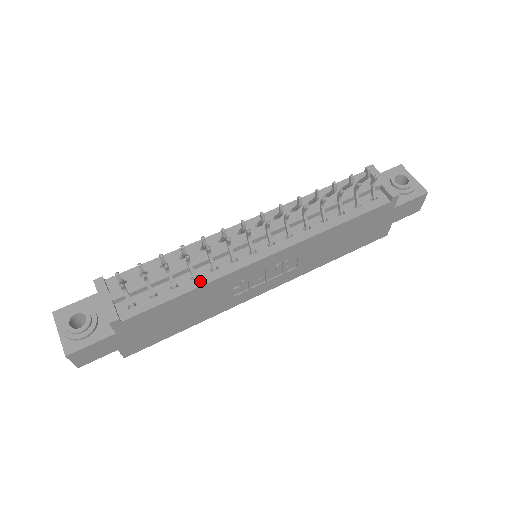
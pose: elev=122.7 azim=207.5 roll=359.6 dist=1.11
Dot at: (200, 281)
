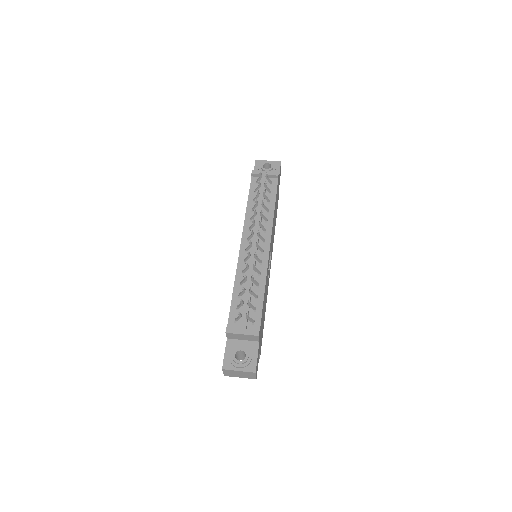
Dot at: (262, 284)
